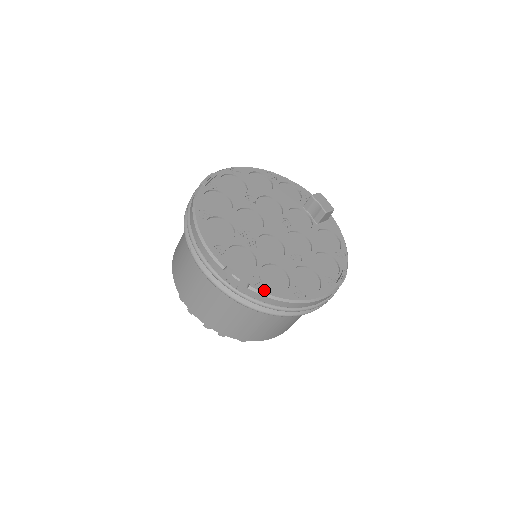
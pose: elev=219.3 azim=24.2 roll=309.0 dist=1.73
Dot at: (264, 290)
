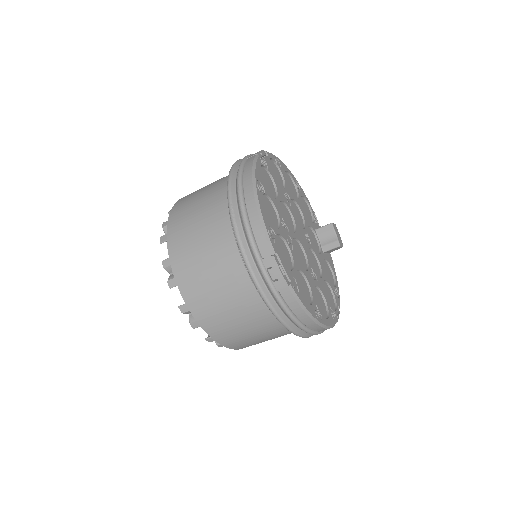
Dot at: (299, 296)
